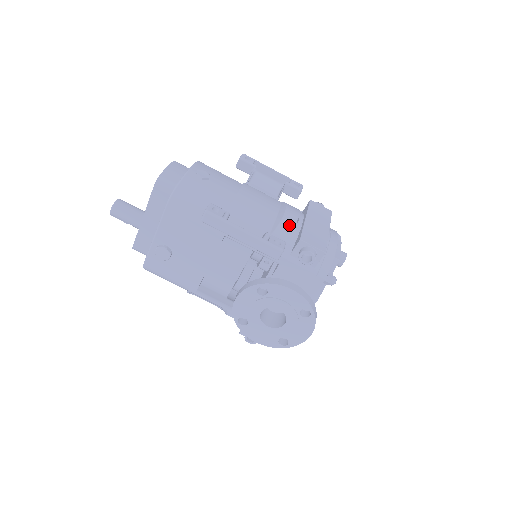
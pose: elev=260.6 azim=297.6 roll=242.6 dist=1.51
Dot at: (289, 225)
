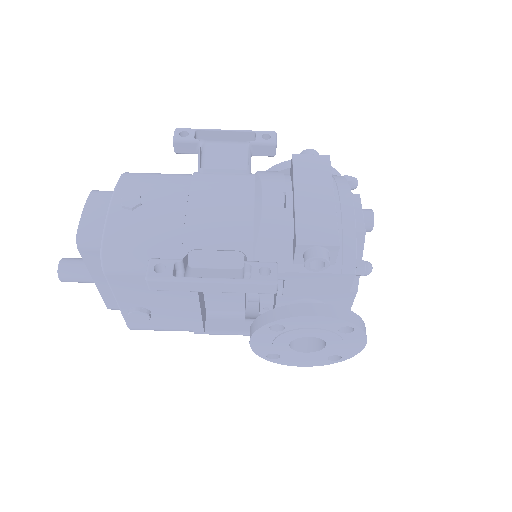
Dot at: (275, 220)
